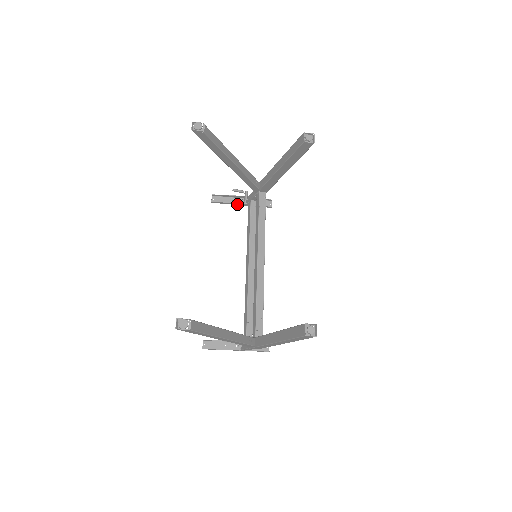
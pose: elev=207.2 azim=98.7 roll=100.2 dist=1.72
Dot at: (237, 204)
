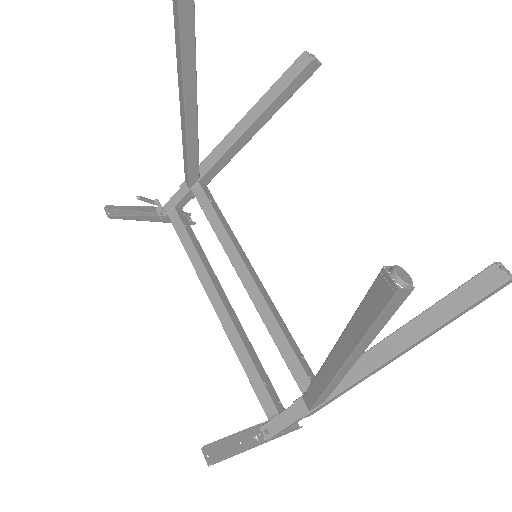
Dot at: (148, 219)
